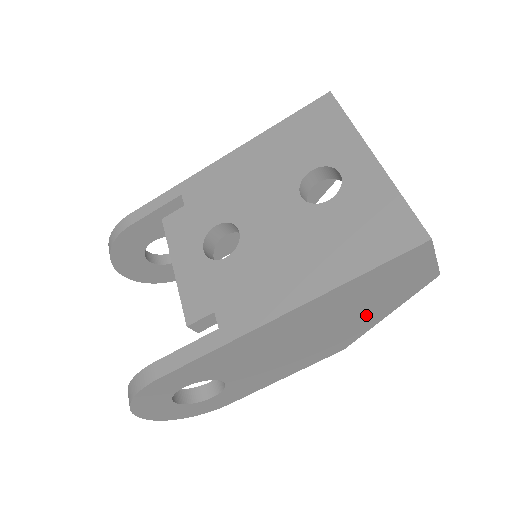
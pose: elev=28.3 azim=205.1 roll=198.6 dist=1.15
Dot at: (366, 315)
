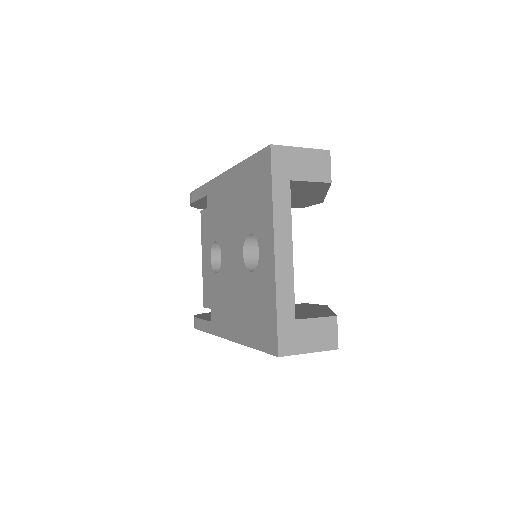
Dot at: occluded
